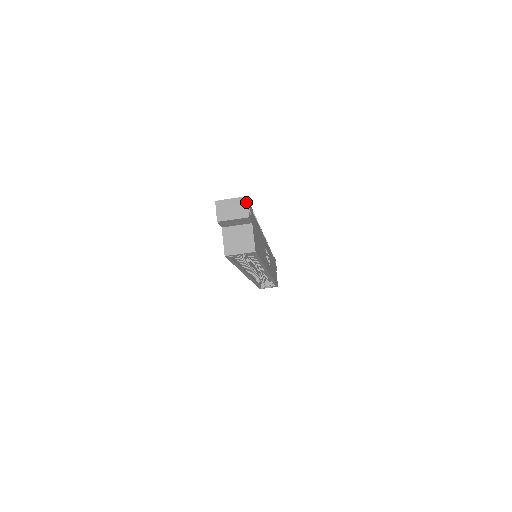
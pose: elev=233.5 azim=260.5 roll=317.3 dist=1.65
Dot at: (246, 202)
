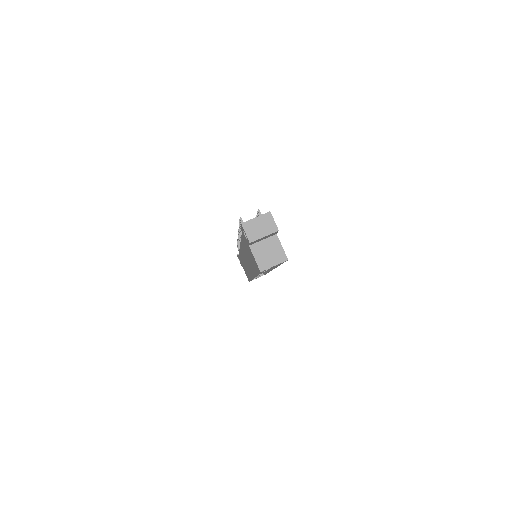
Dot at: (271, 217)
